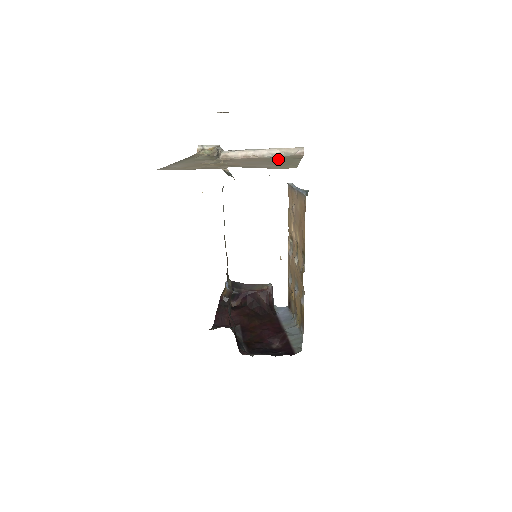
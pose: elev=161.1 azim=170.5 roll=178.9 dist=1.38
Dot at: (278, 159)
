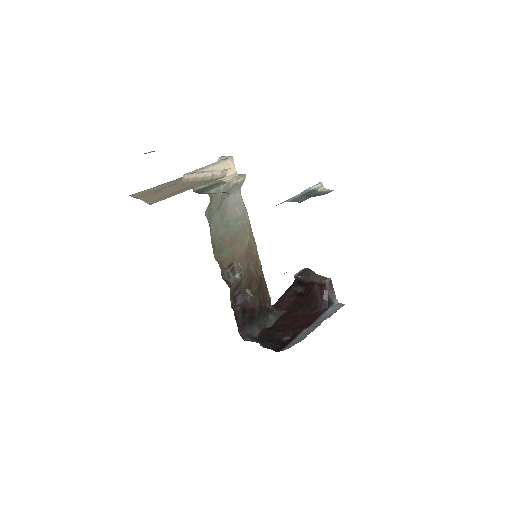
Dot at: occluded
